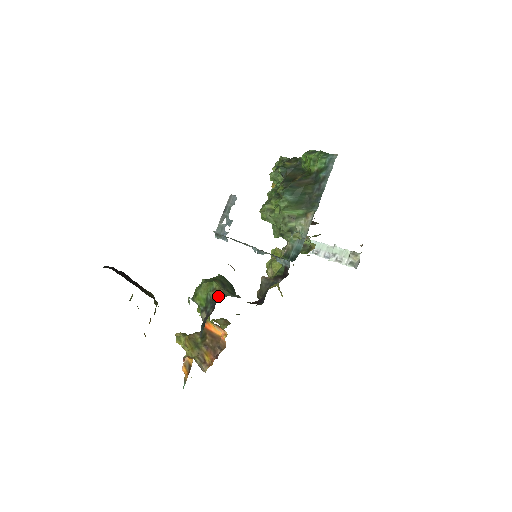
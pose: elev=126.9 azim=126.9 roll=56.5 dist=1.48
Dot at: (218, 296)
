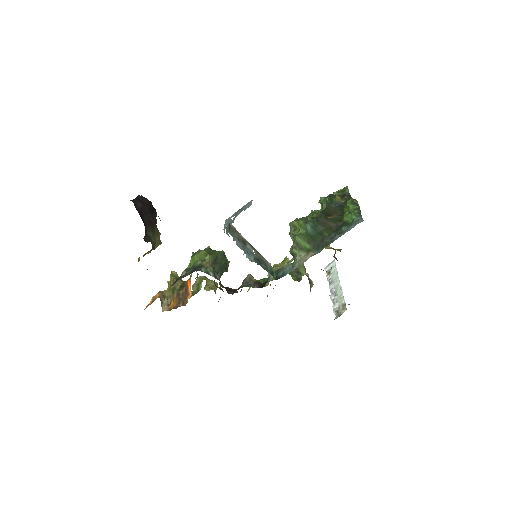
Dot at: (200, 267)
